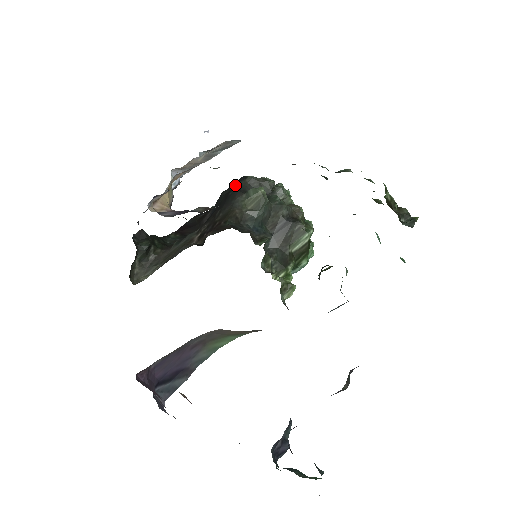
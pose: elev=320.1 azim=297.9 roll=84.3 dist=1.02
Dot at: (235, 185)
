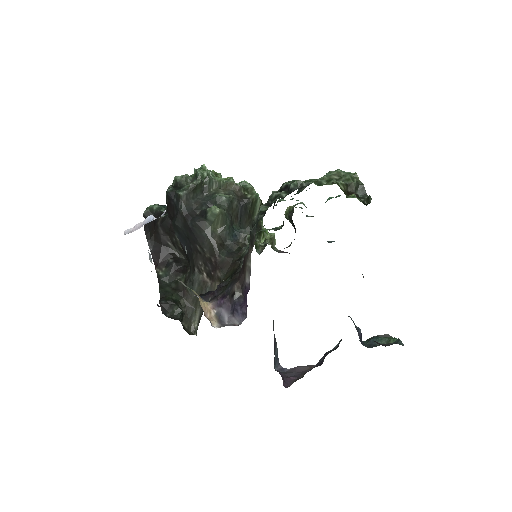
Dot at: (181, 212)
